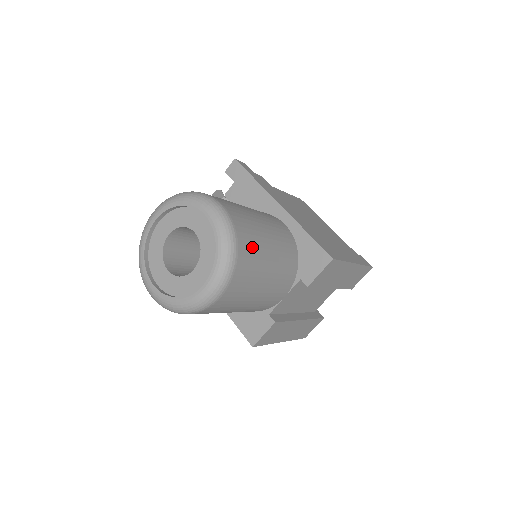
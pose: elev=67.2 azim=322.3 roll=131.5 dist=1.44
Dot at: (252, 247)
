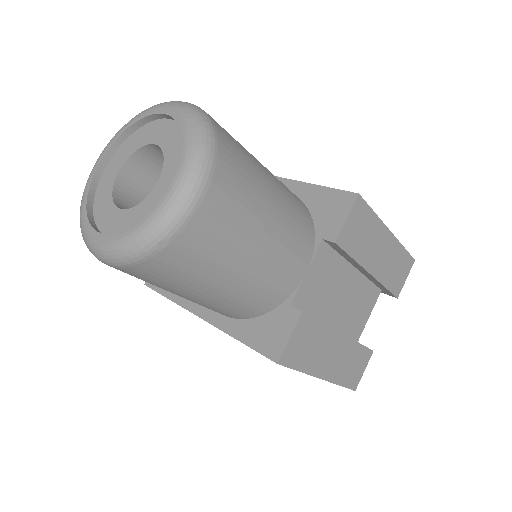
Dot at: (239, 150)
